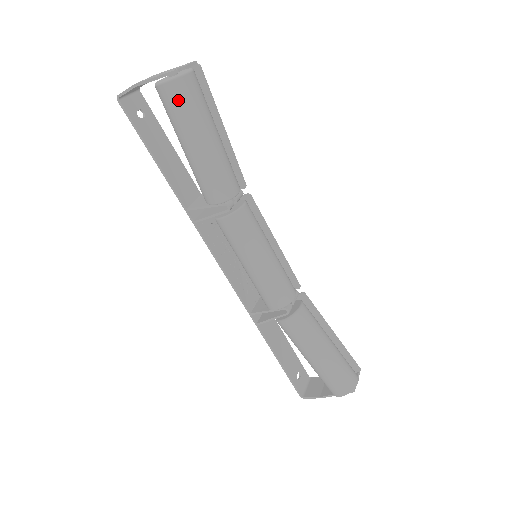
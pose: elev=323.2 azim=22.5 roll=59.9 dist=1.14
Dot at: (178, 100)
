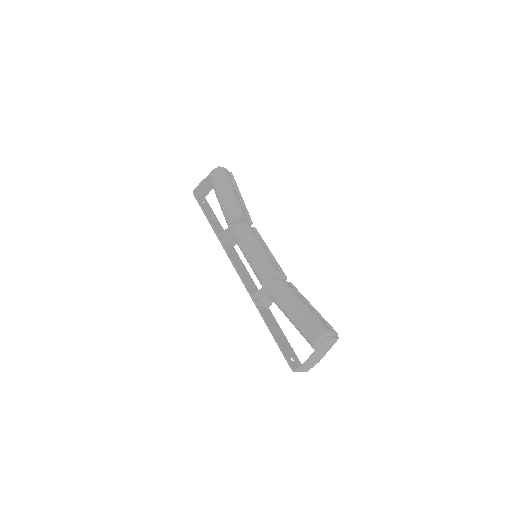
Dot at: (217, 175)
